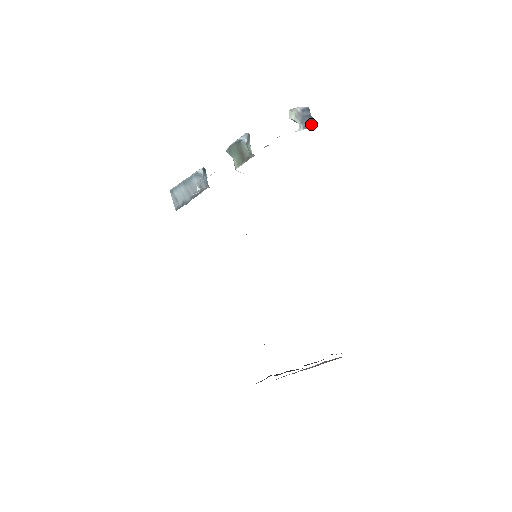
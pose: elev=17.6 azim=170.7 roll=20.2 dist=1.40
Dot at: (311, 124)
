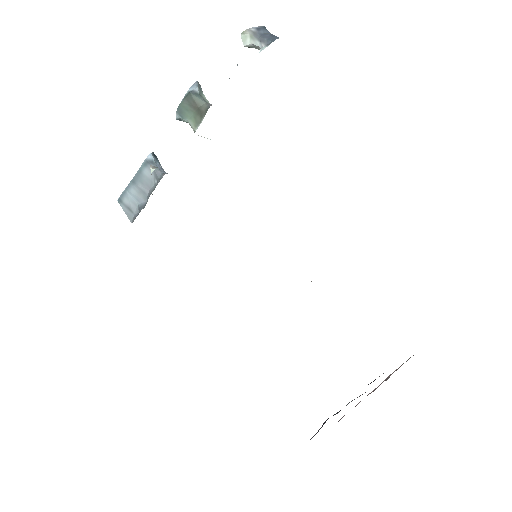
Dot at: (274, 39)
